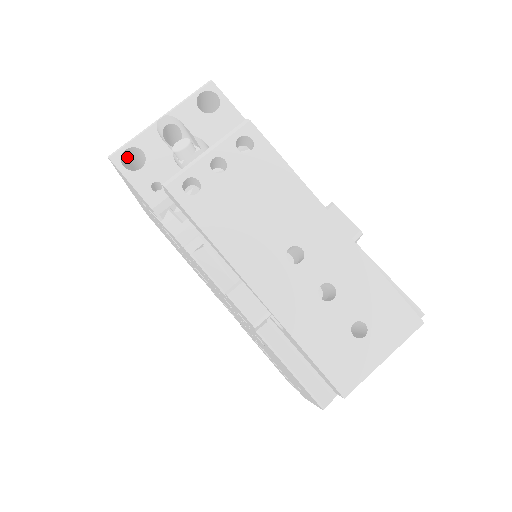
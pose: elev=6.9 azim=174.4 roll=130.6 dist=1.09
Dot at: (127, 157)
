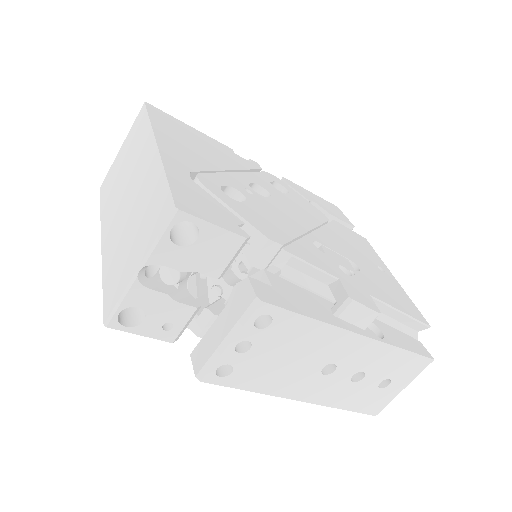
Dot at: occluded
